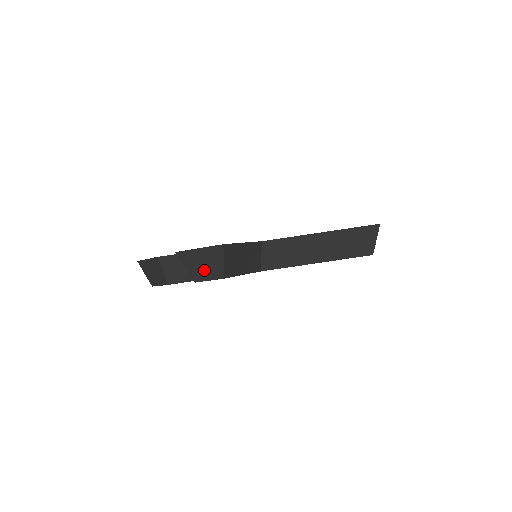
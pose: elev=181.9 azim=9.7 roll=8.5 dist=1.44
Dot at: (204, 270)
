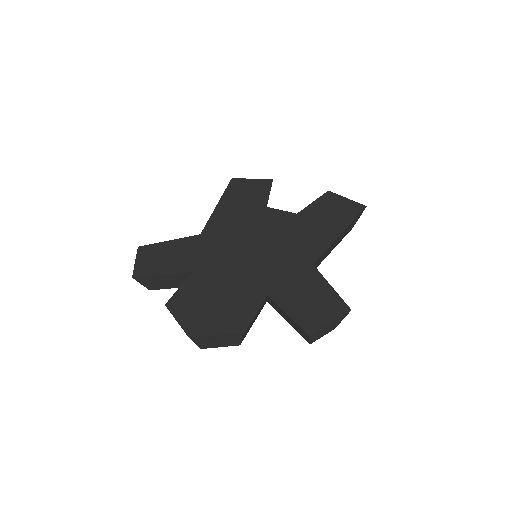
Dot at: (324, 333)
